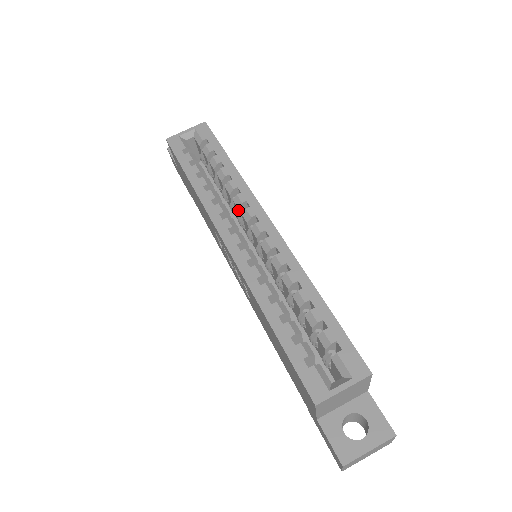
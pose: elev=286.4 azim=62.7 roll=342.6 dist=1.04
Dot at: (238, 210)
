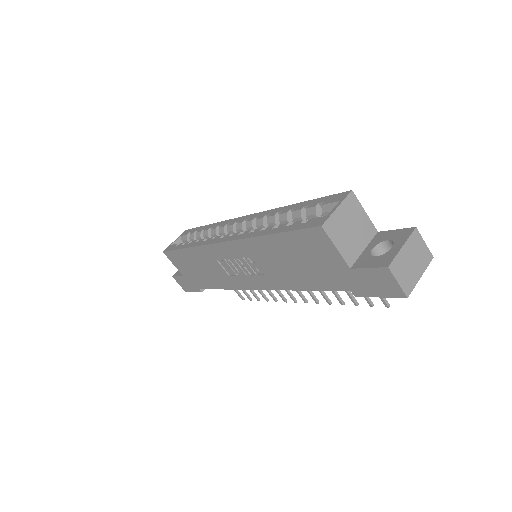
Dot at: occluded
